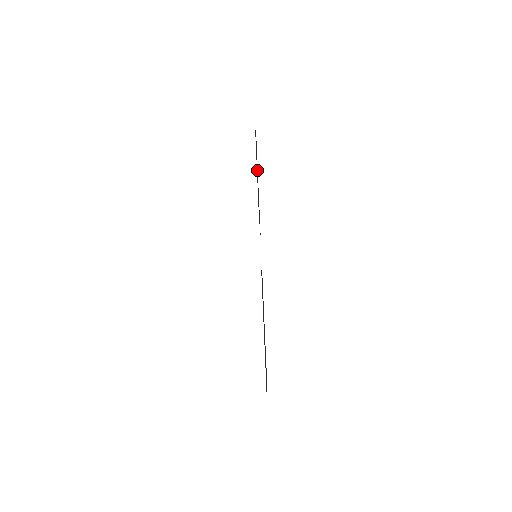
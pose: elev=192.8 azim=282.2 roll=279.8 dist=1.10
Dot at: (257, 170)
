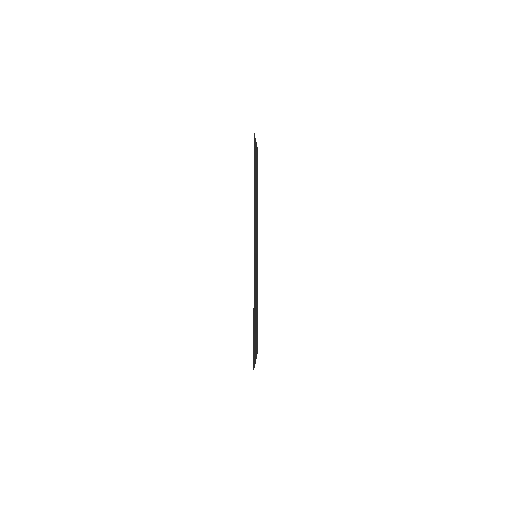
Dot at: (256, 200)
